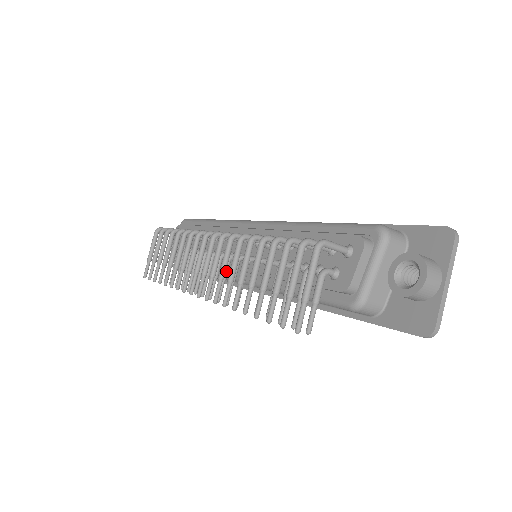
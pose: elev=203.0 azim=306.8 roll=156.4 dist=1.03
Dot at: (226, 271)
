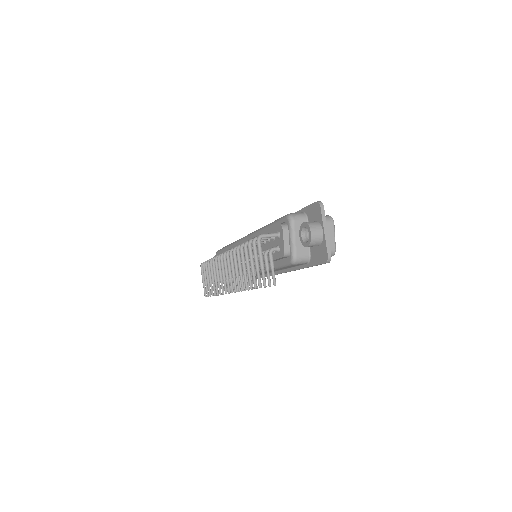
Dot at: occluded
